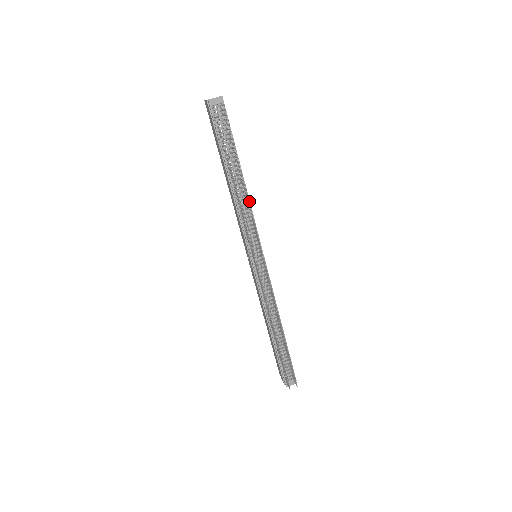
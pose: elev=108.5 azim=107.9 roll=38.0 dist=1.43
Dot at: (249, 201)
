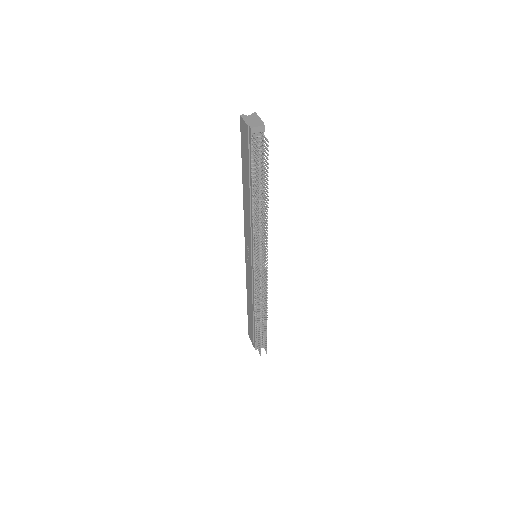
Dot at: occluded
